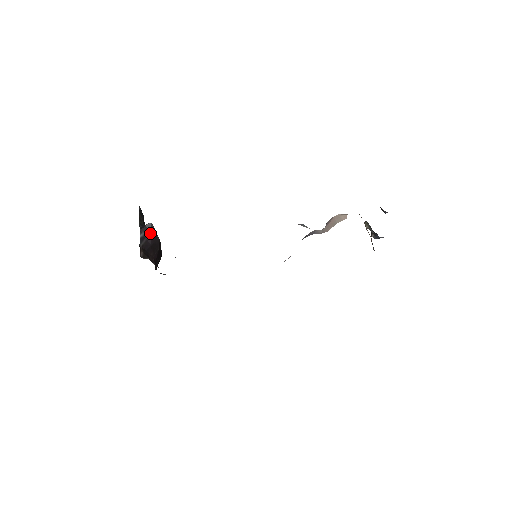
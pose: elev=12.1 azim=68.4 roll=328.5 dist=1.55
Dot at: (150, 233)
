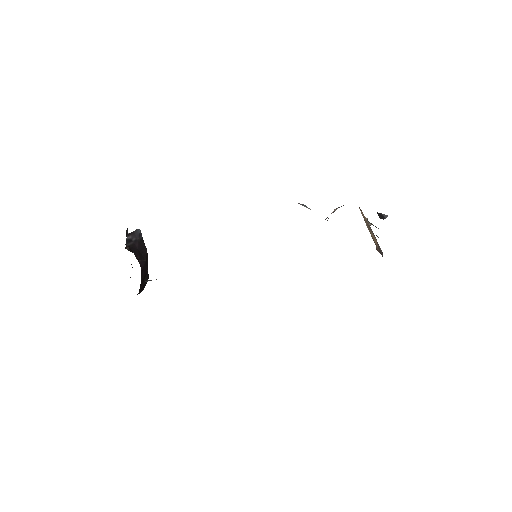
Dot at: (138, 238)
